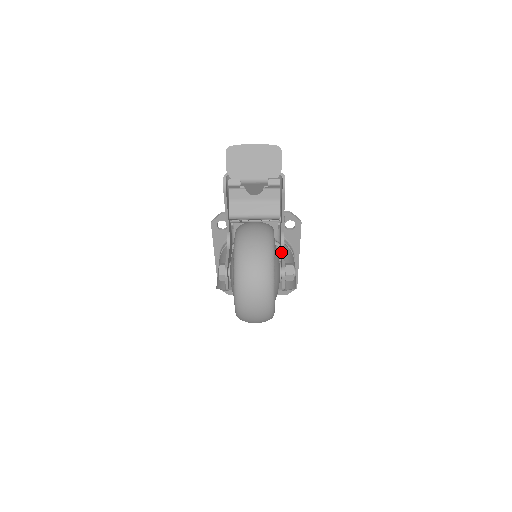
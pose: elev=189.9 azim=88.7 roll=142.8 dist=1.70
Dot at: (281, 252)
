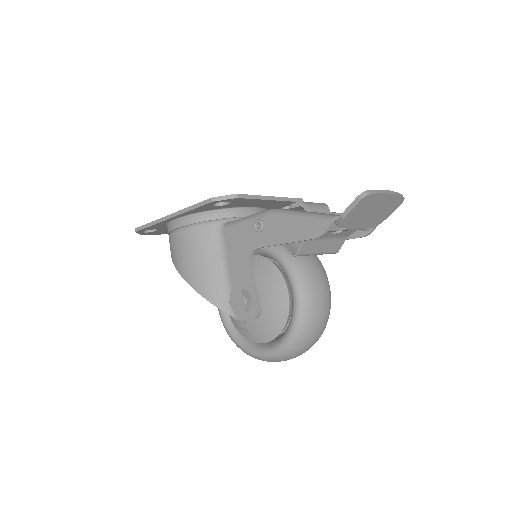
Dot at: occluded
